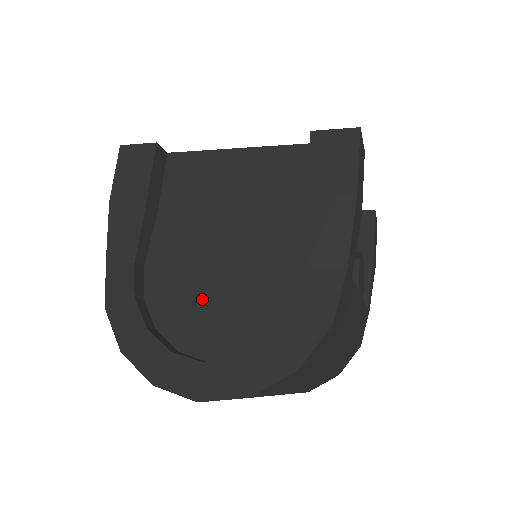
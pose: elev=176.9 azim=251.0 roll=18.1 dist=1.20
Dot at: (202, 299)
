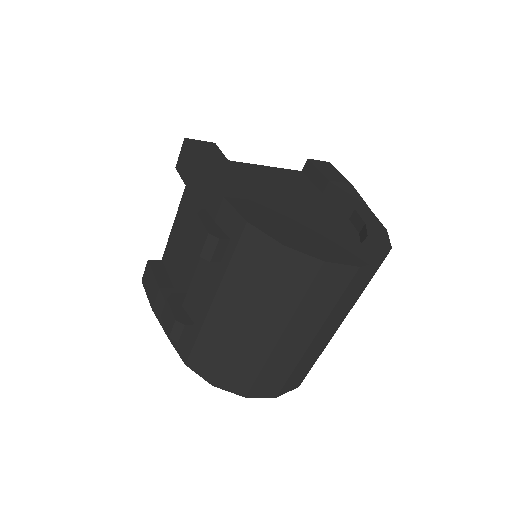
Dot at: (302, 228)
